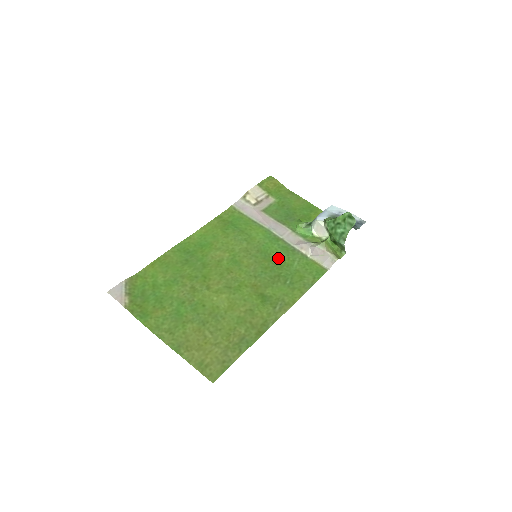
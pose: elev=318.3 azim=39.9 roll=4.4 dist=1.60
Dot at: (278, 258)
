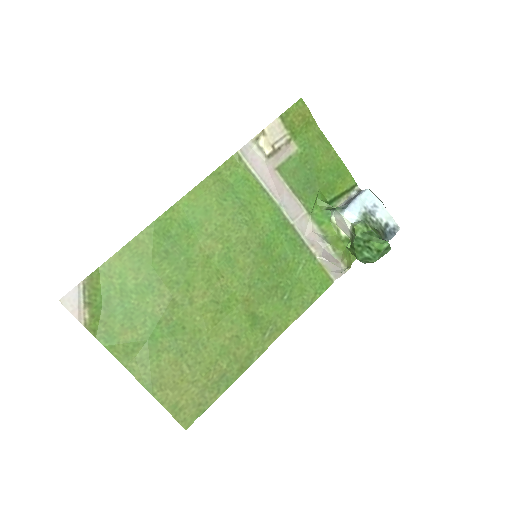
Dot at: (281, 258)
